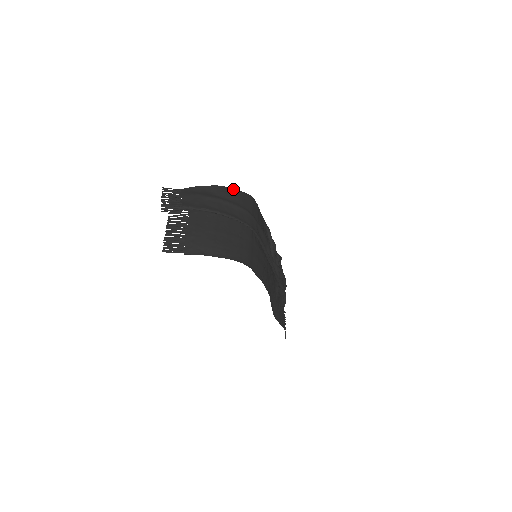
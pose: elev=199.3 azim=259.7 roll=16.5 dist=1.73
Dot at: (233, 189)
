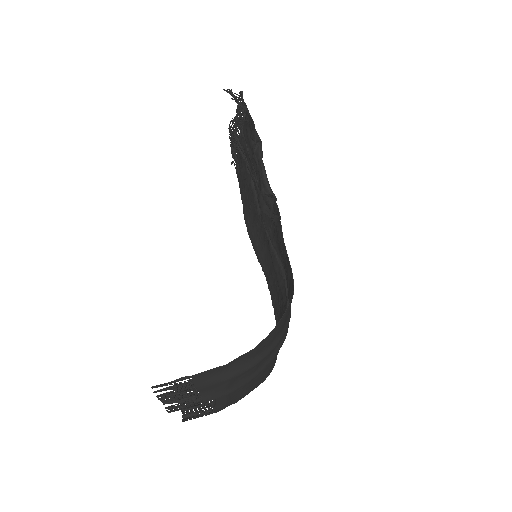
Dot at: (275, 329)
